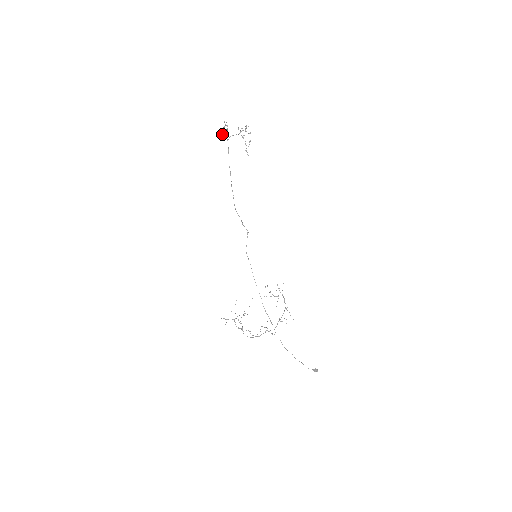
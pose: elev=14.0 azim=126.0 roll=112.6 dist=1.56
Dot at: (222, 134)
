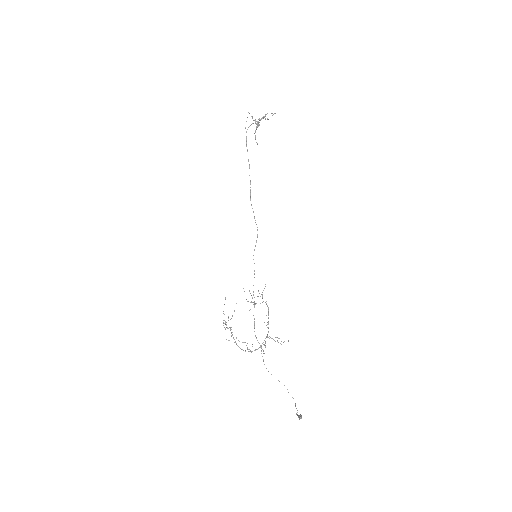
Dot at: occluded
